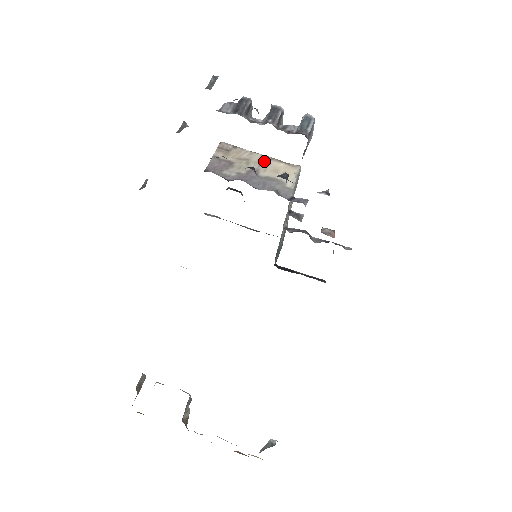
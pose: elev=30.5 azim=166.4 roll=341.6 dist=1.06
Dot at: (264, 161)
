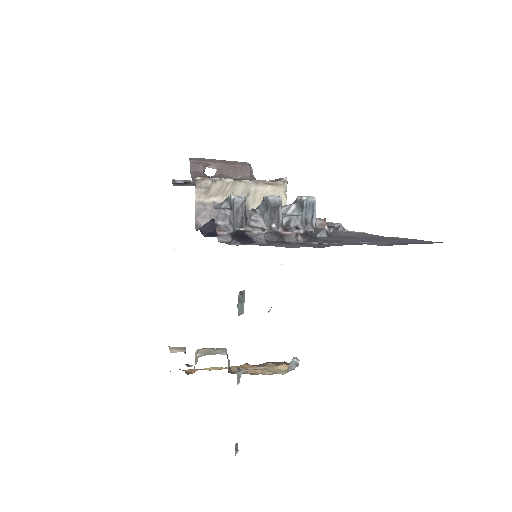
Dot at: (250, 189)
